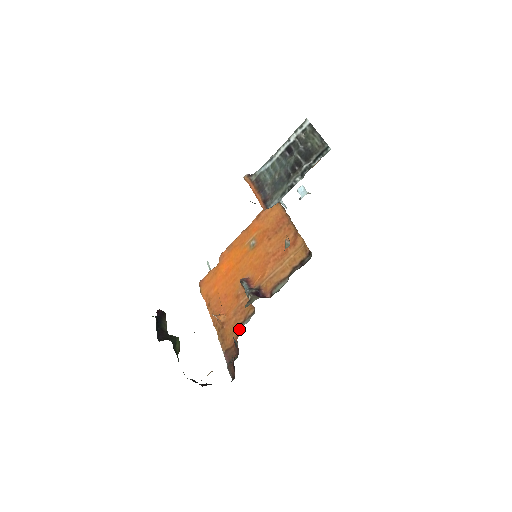
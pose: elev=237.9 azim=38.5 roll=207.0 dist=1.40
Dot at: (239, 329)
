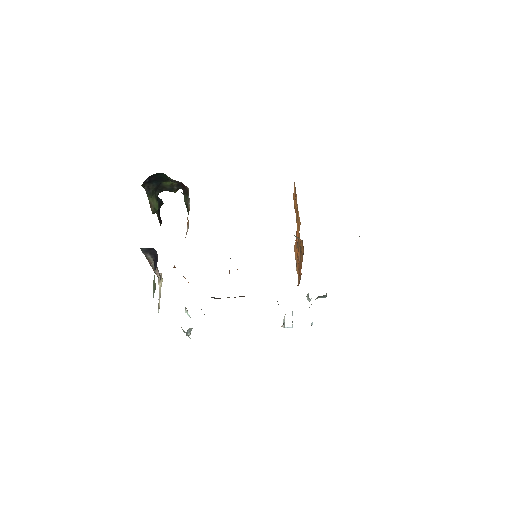
Dot at: occluded
